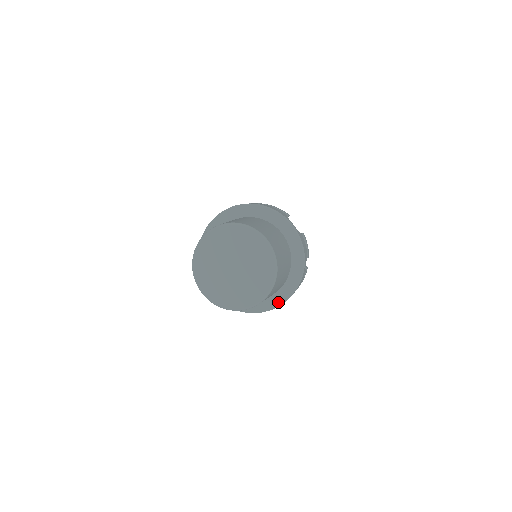
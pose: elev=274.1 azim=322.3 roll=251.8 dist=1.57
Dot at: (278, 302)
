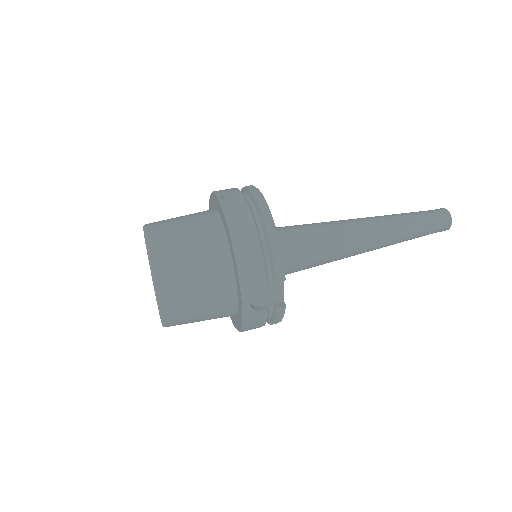
Dot at: occluded
